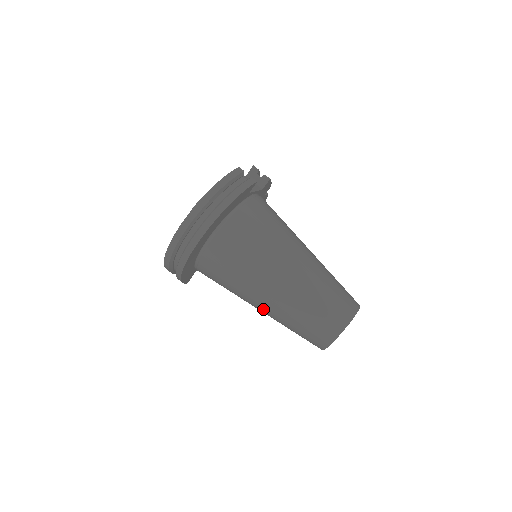
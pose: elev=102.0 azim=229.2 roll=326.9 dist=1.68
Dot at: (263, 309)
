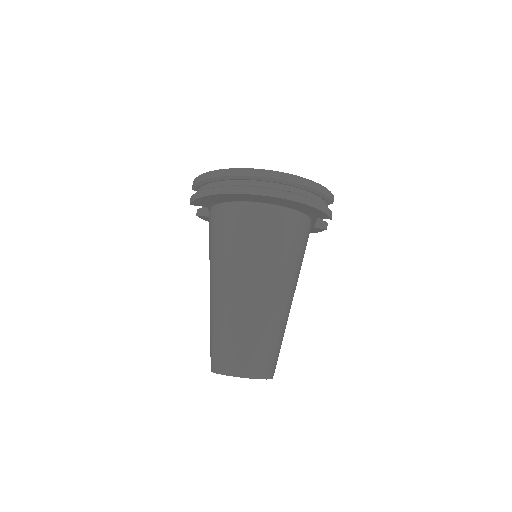
Dot at: (221, 292)
